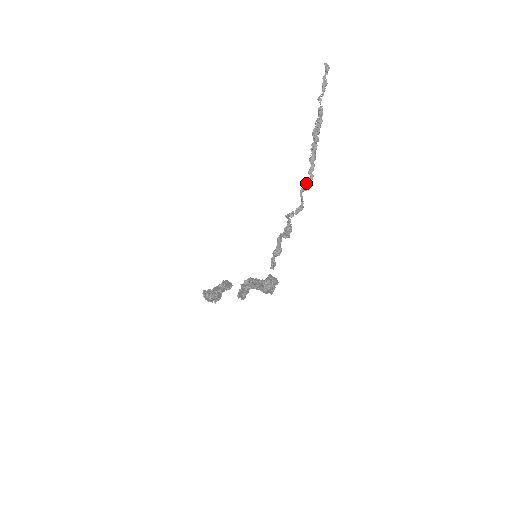
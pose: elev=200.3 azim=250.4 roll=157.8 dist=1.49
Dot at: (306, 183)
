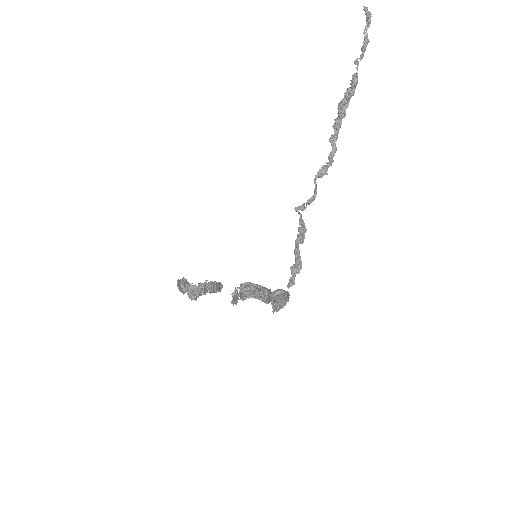
Dot at: (322, 168)
